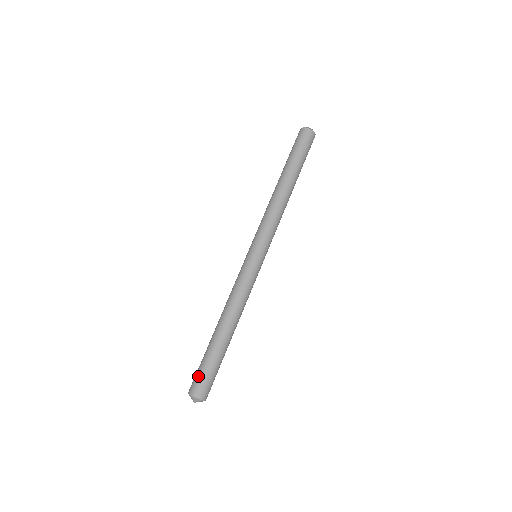
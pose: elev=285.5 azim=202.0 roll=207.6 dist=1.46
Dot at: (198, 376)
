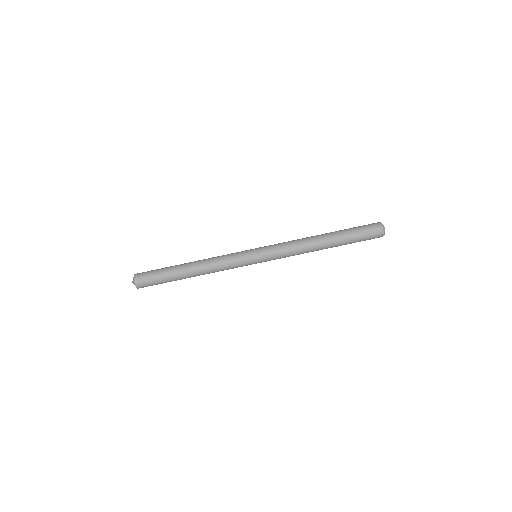
Dot at: (149, 276)
